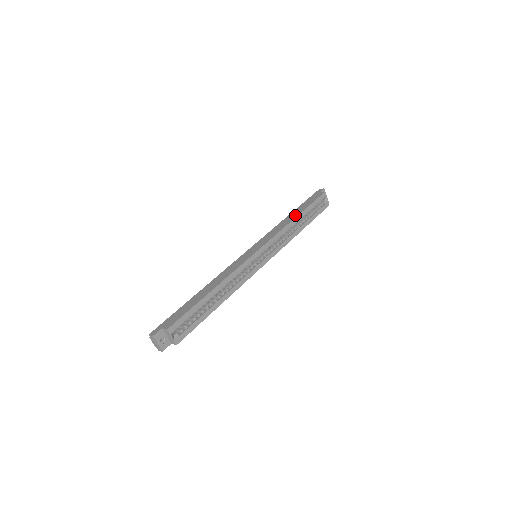
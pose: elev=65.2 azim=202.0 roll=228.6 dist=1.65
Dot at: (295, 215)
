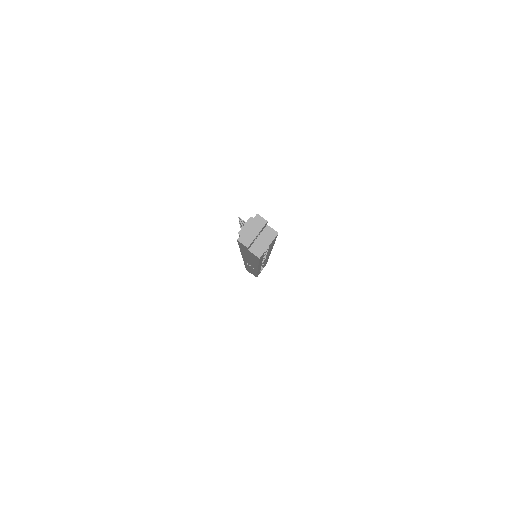
Dot at: occluded
